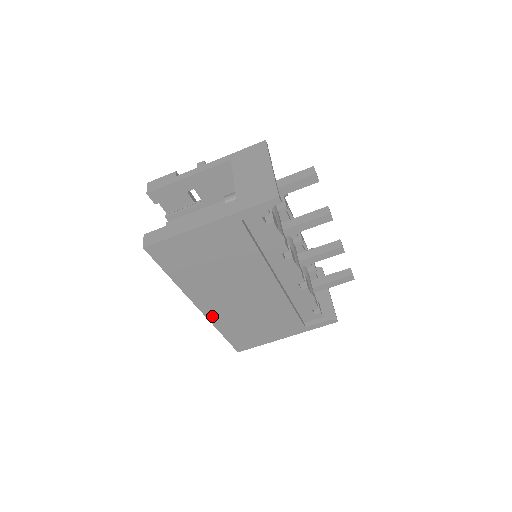
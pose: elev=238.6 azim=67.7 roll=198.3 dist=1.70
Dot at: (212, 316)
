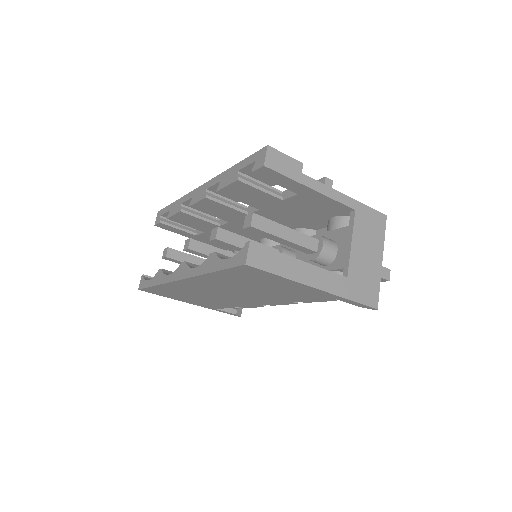
Dot at: (177, 284)
